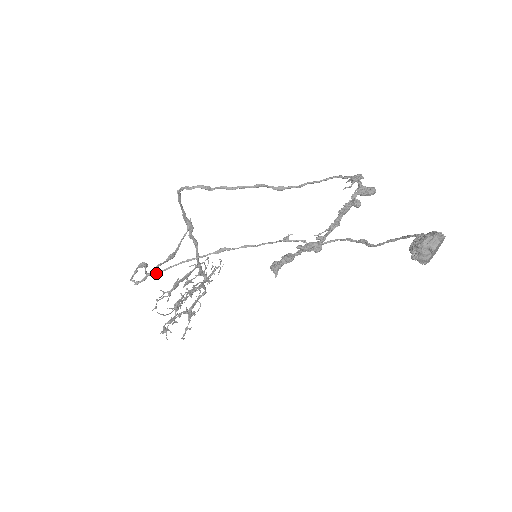
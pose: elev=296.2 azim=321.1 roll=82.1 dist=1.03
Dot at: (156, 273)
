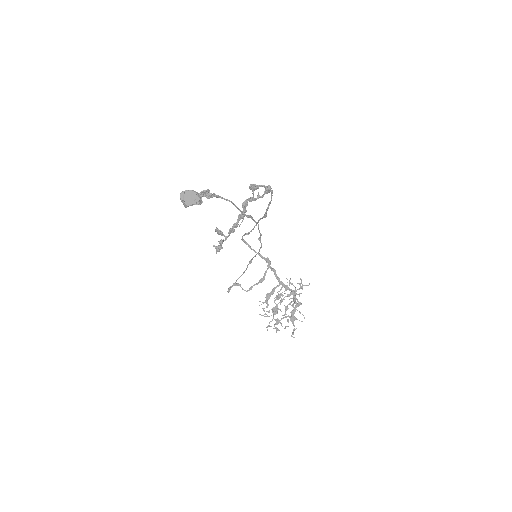
Dot at: occluded
